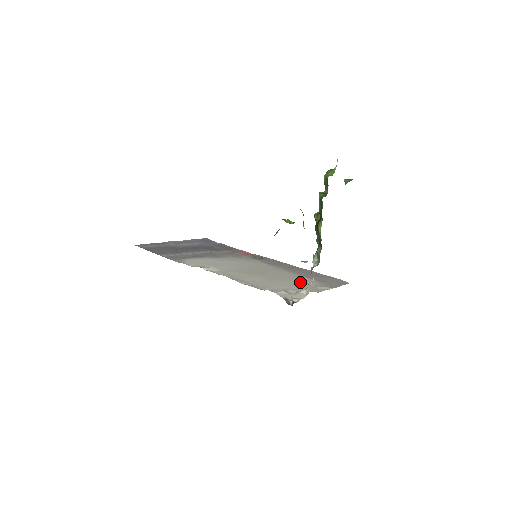
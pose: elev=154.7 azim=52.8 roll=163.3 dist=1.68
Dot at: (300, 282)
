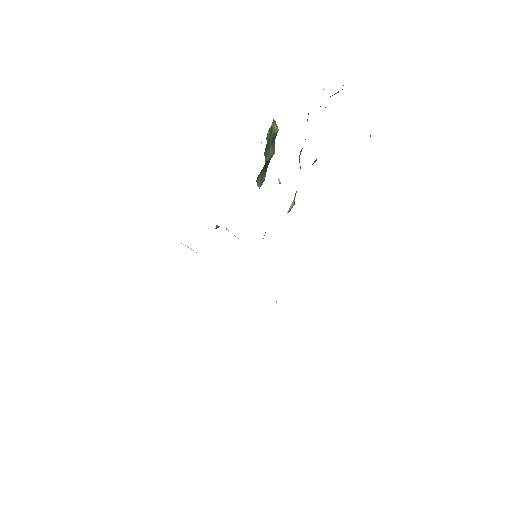
Dot at: occluded
